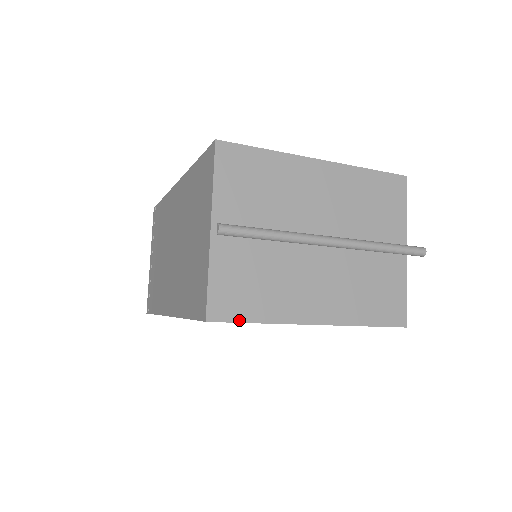
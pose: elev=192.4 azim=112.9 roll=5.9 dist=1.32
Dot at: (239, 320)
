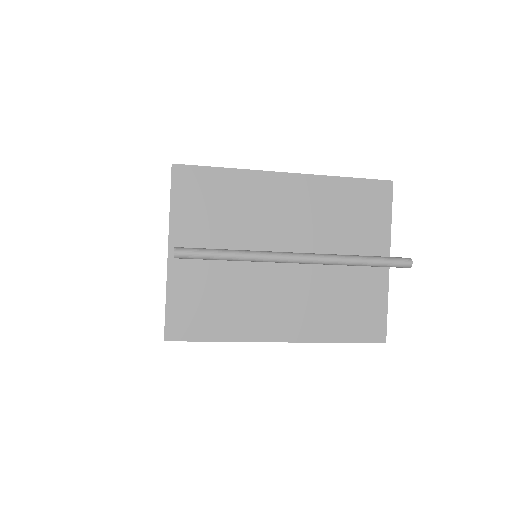
Dot at: (197, 339)
